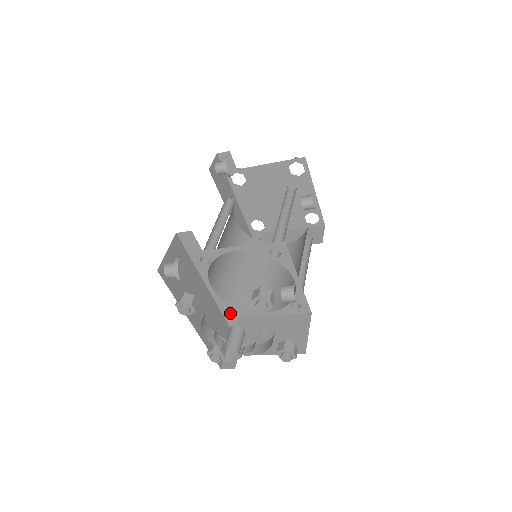
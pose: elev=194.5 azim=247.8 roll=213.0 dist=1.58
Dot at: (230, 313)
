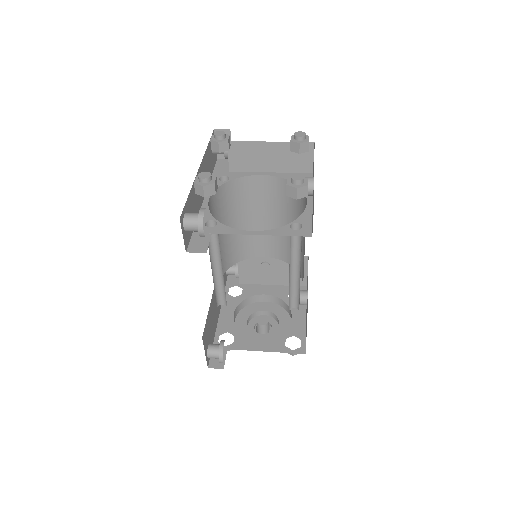
Dot at: occluded
